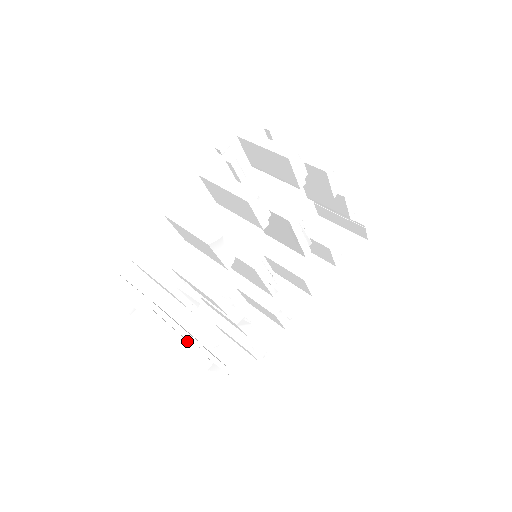
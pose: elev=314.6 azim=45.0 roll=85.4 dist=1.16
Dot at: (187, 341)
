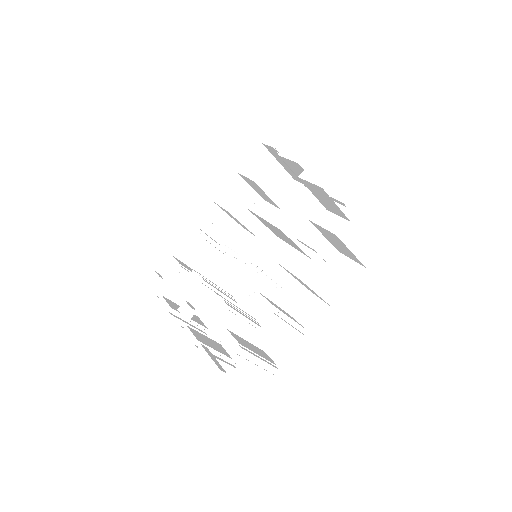
Dot at: (231, 363)
